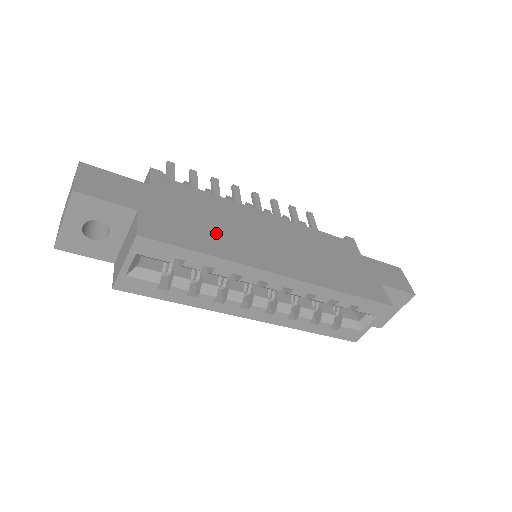
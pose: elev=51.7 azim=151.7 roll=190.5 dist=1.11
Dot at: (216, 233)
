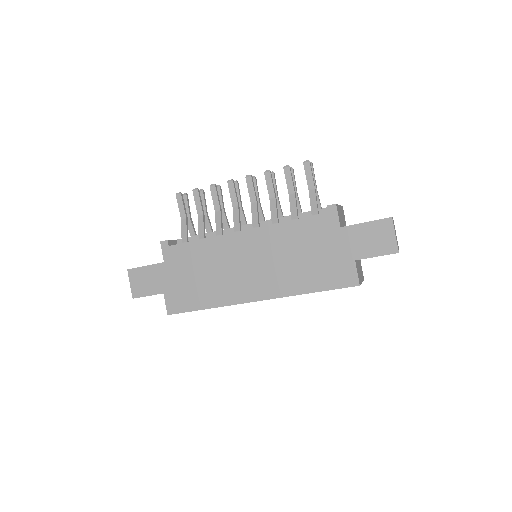
Dot at: (208, 285)
